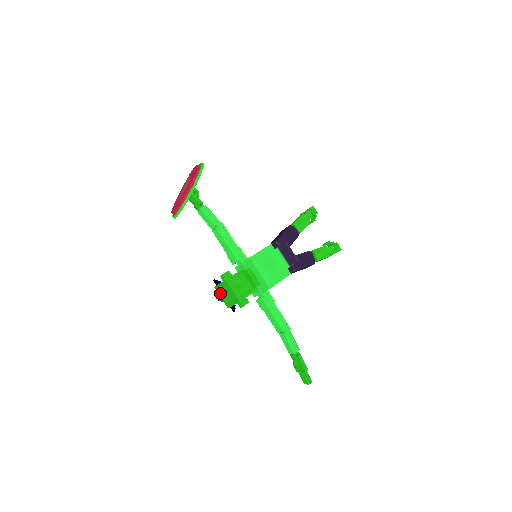
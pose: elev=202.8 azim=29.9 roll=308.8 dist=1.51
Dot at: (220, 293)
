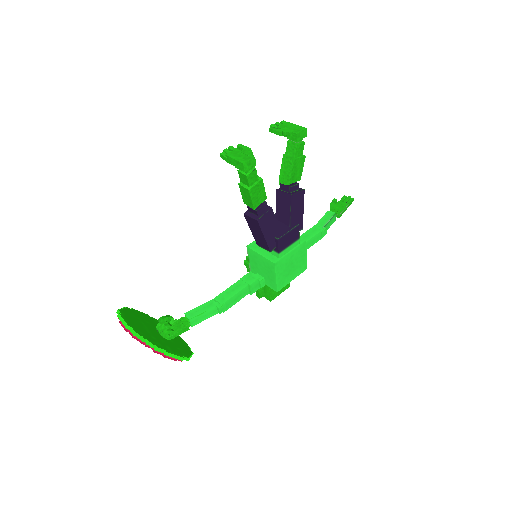
Dot at: occluded
